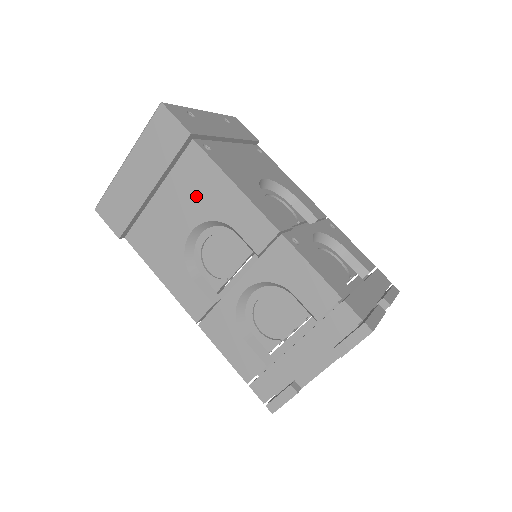
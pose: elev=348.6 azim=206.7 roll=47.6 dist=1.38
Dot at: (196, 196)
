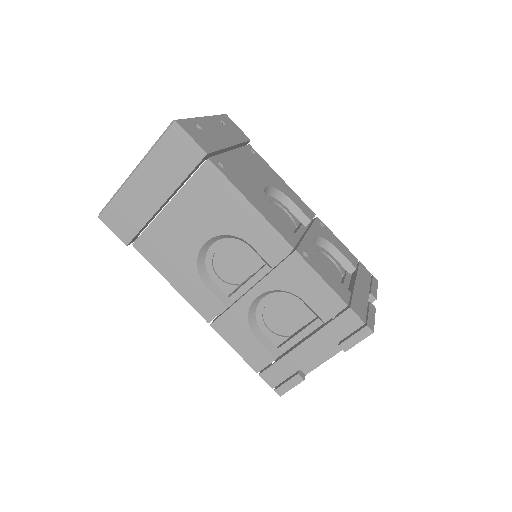
Dot at: (210, 211)
